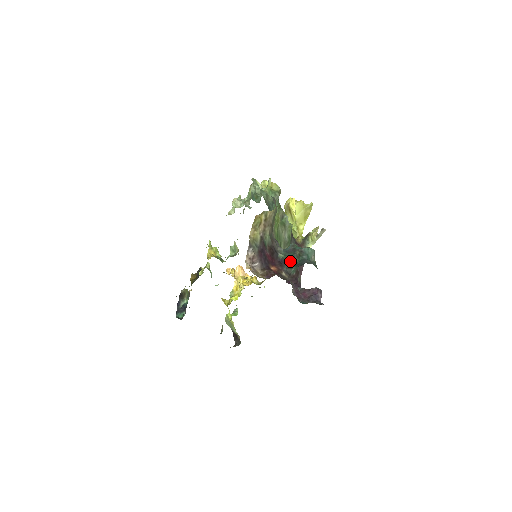
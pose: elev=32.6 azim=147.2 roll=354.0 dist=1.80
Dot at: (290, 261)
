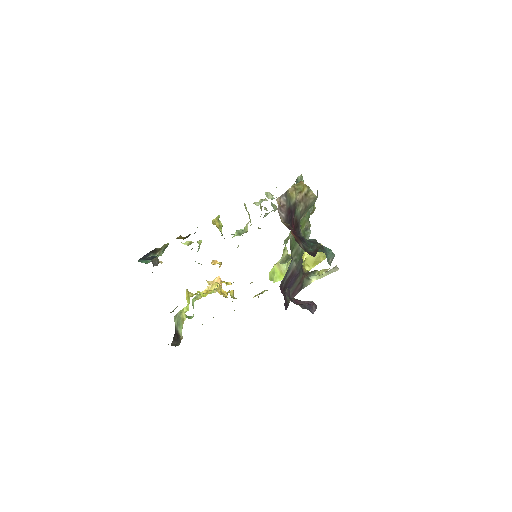
Dot at: (309, 245)
